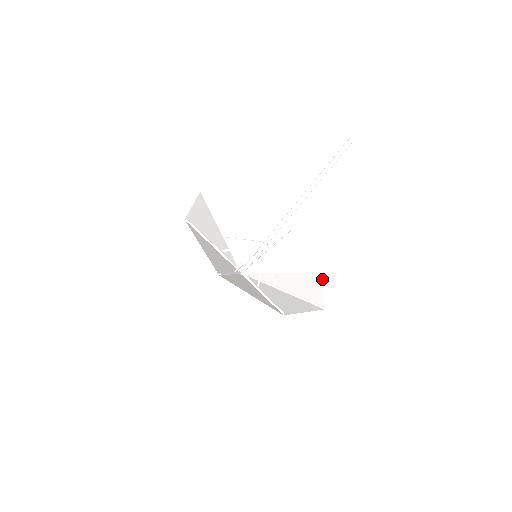
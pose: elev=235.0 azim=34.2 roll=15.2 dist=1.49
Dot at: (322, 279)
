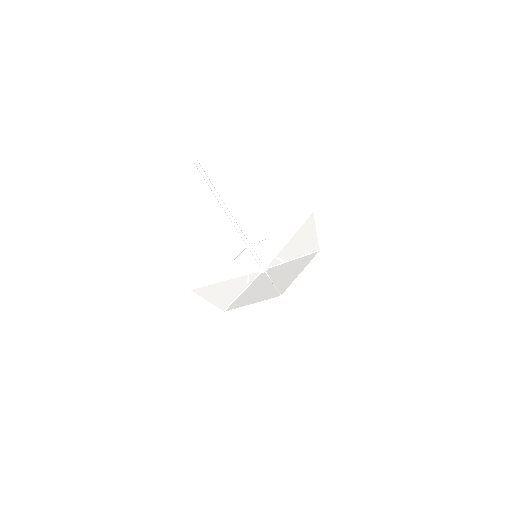
Dot at: (313, 220)
